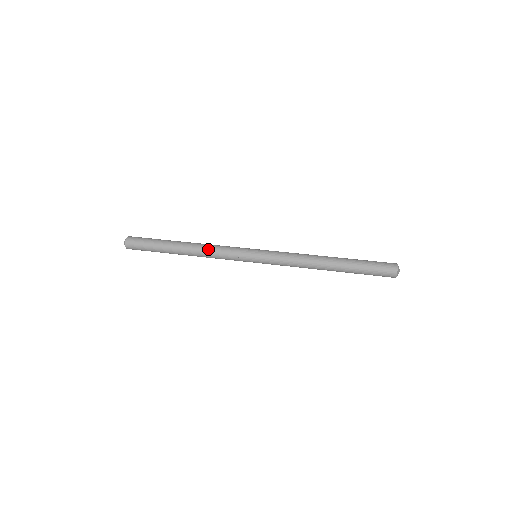
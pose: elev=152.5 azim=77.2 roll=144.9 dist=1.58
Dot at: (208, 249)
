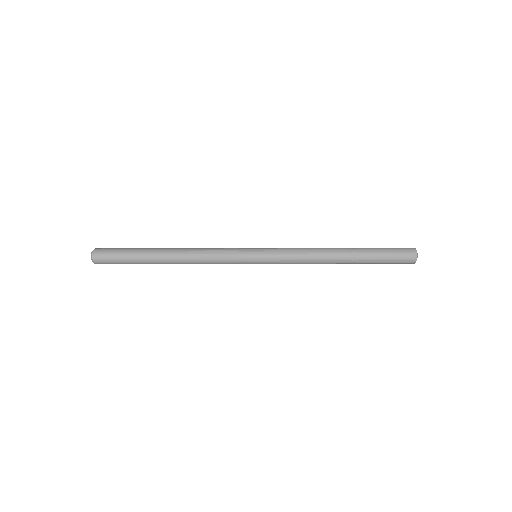
Dot at: (200, 248)
